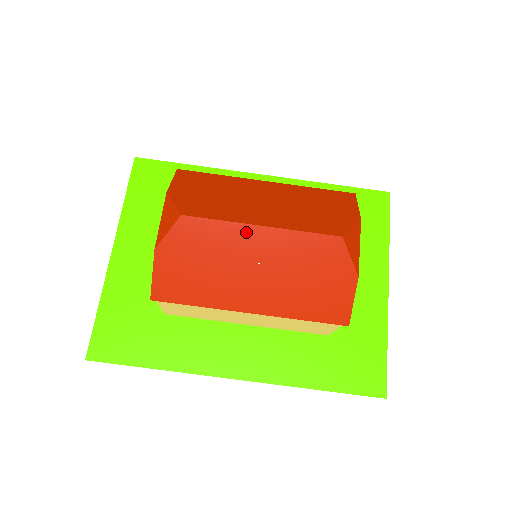
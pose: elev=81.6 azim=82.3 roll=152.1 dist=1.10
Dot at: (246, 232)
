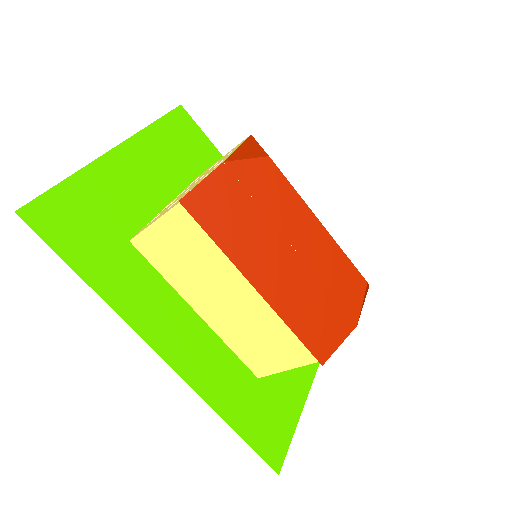
Dot at: (306, 216)
